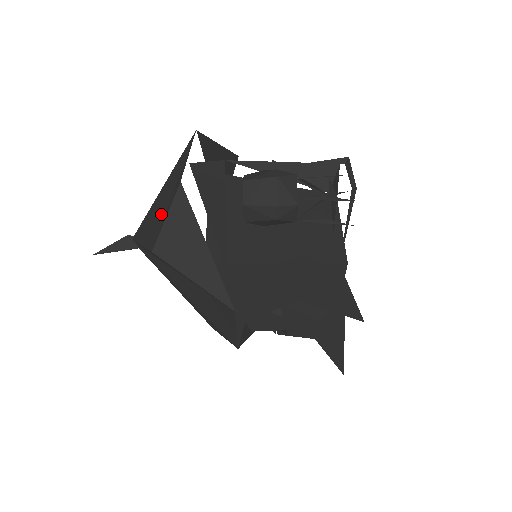
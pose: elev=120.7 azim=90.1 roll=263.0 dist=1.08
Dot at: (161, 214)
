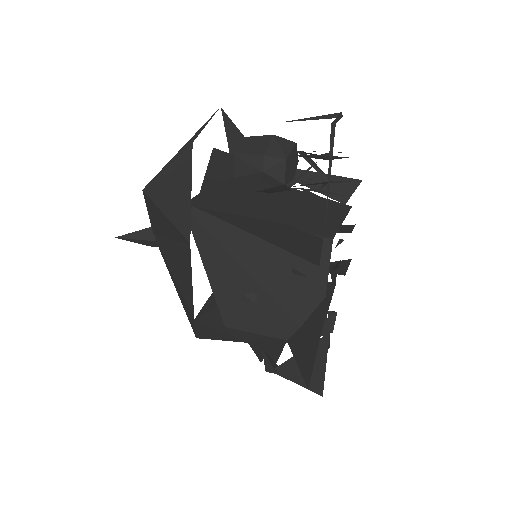
Dot at: occluded
